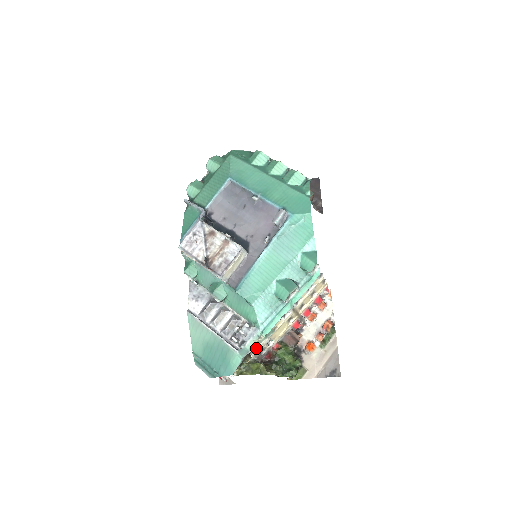
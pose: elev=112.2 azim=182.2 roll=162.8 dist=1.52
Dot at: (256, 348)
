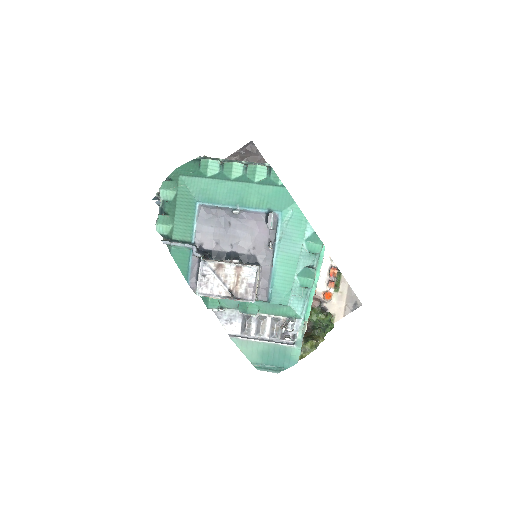
Dot at: occluded
